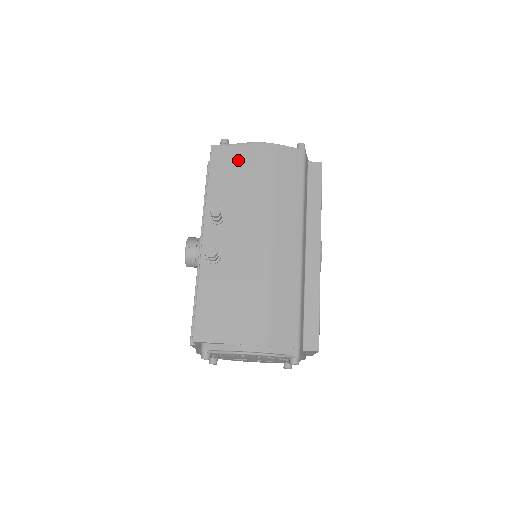
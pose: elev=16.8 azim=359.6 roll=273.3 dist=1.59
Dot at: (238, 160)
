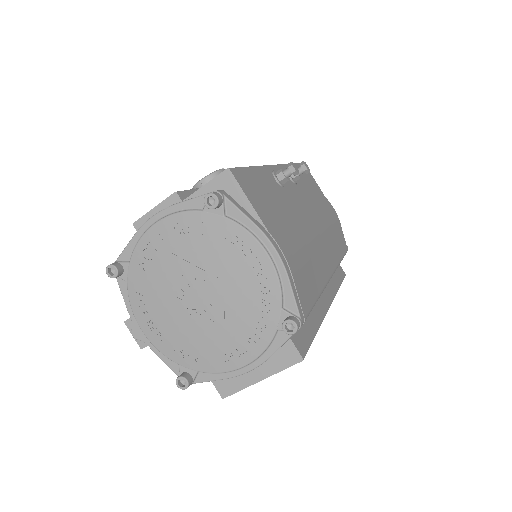
Dot at: (316, 188)
